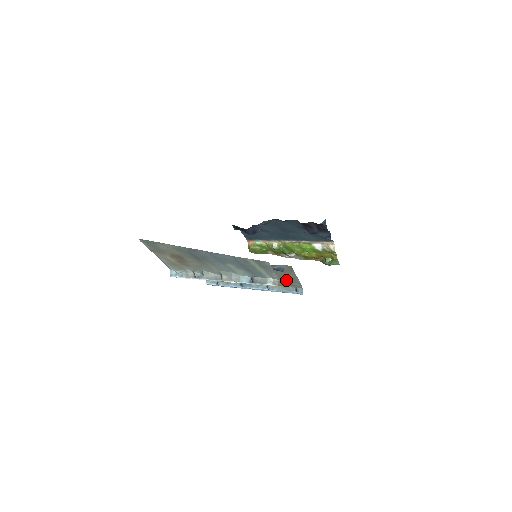
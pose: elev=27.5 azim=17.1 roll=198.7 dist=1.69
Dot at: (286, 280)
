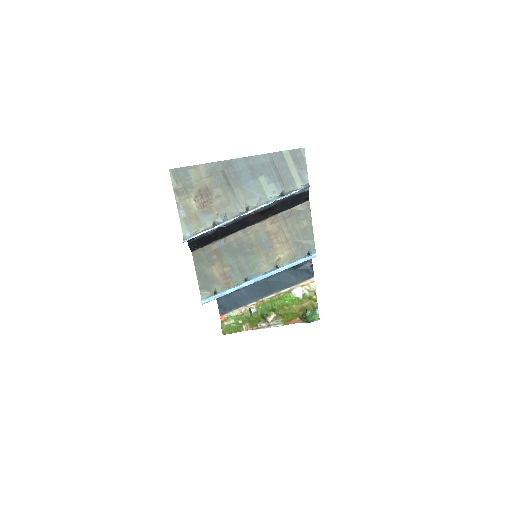
Dot at: (299, 239)
